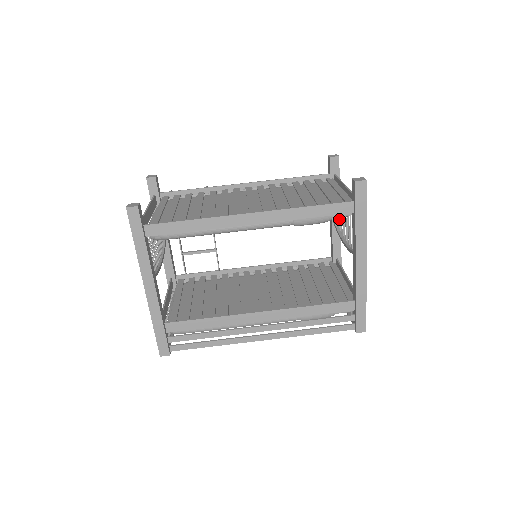
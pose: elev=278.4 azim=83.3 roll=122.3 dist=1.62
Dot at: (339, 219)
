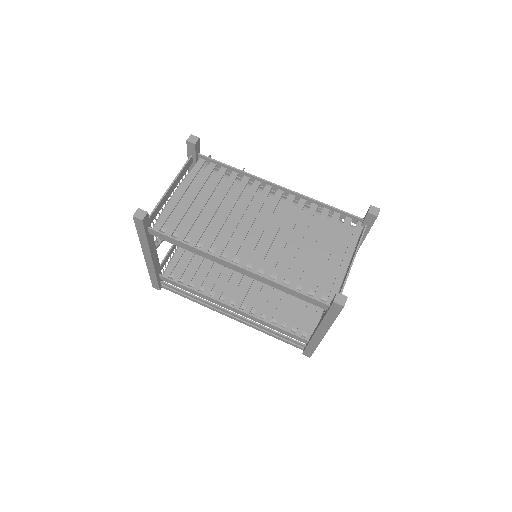
Dot at: occluded
